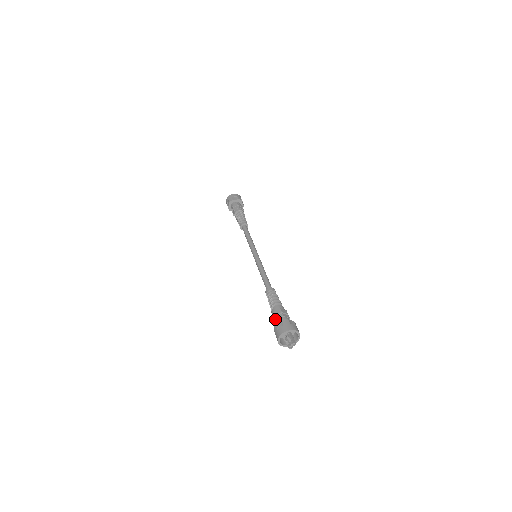
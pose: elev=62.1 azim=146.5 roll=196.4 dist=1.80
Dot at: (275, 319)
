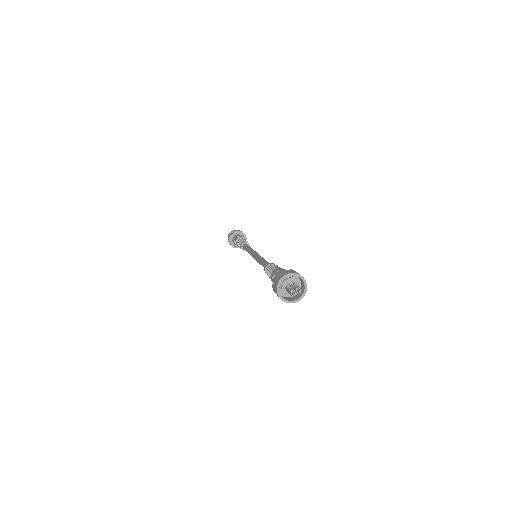
Dot at: occluded
